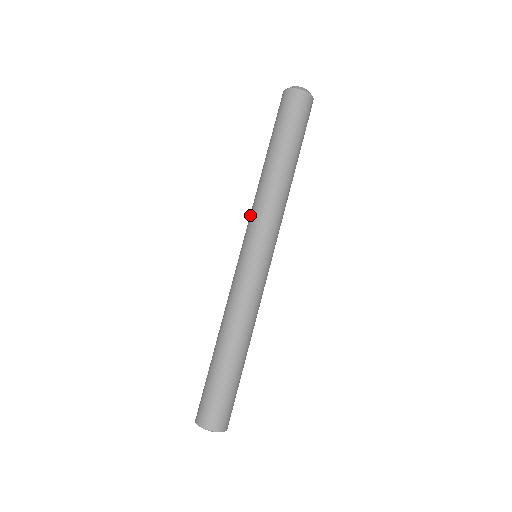
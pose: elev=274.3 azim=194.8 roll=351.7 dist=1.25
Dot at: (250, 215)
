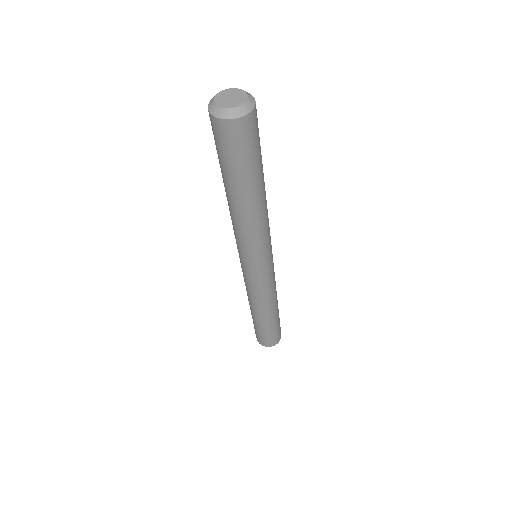
Dot at: occluded
